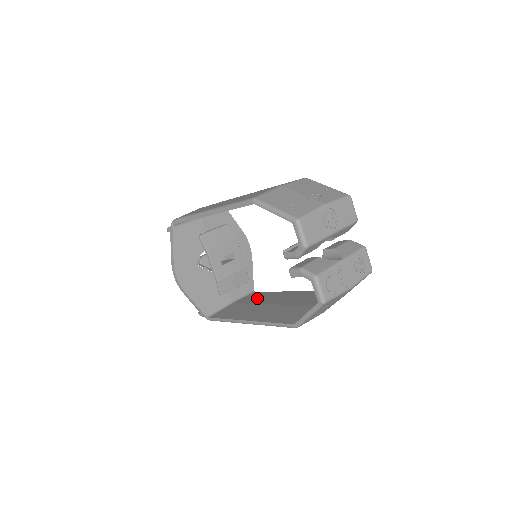
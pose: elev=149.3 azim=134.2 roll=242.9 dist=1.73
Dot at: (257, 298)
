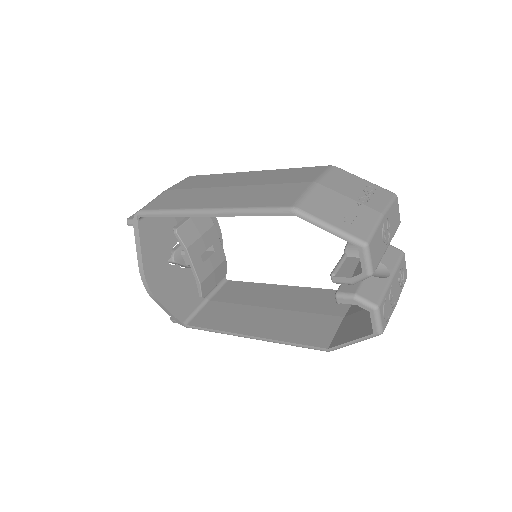
Dot at: (241, 294)
